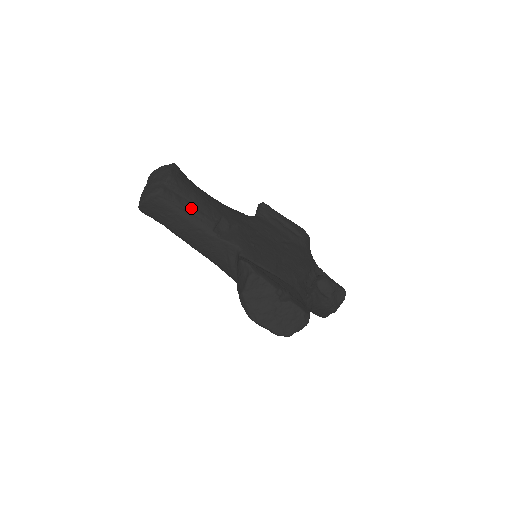
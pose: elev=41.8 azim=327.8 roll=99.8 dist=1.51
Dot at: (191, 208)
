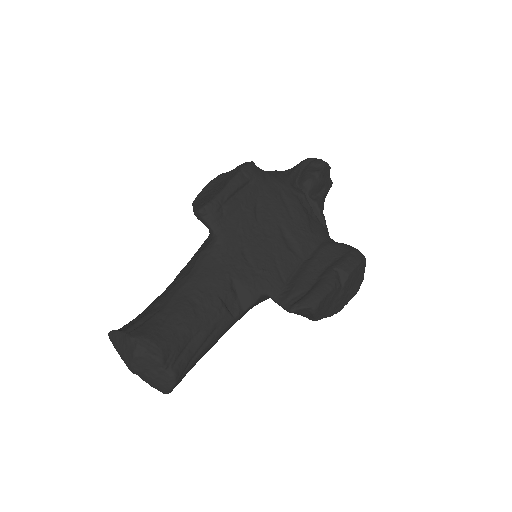
Dot at: (202, 339)
